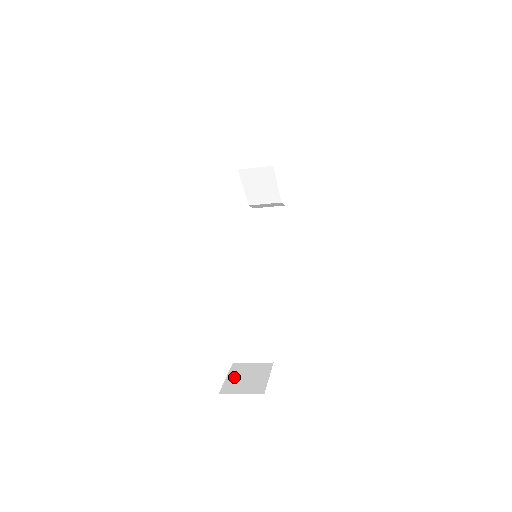
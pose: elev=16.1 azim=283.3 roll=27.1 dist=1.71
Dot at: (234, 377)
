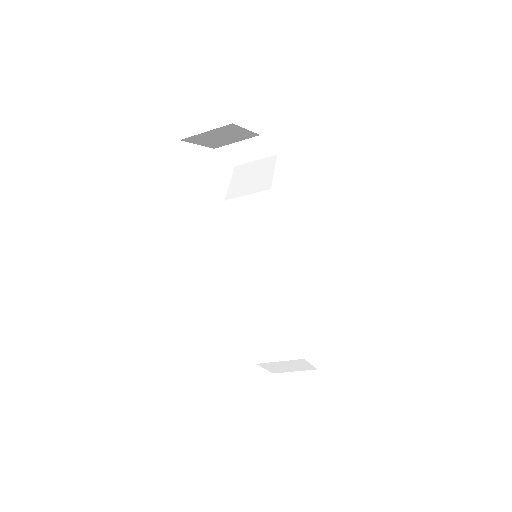
Dot at: (282, 403)
